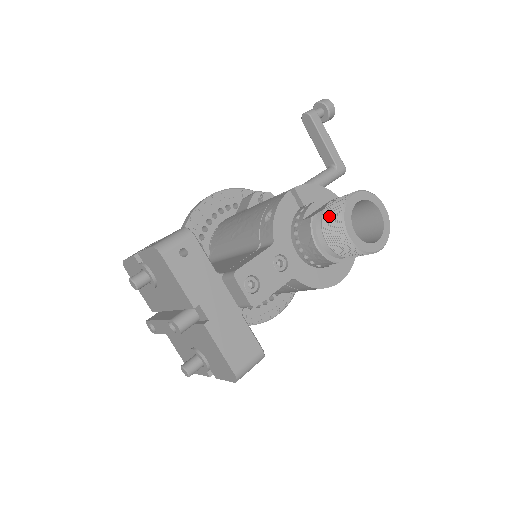
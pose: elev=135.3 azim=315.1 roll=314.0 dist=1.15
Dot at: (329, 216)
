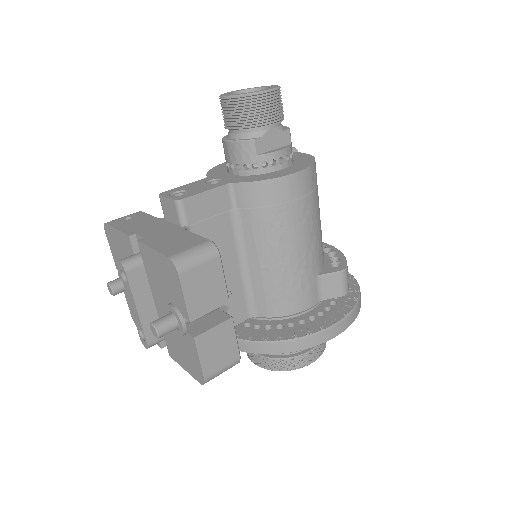
Dot at: (223, 116)
